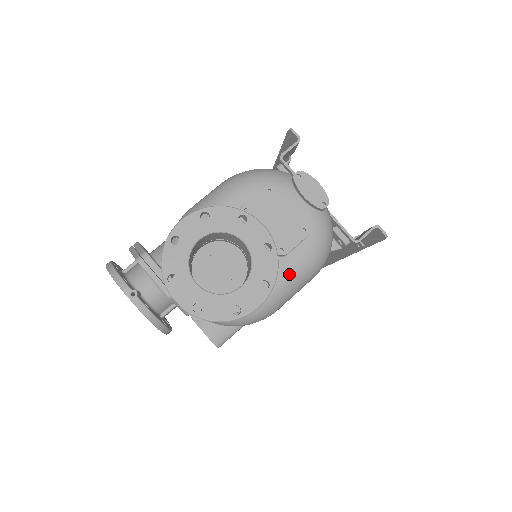
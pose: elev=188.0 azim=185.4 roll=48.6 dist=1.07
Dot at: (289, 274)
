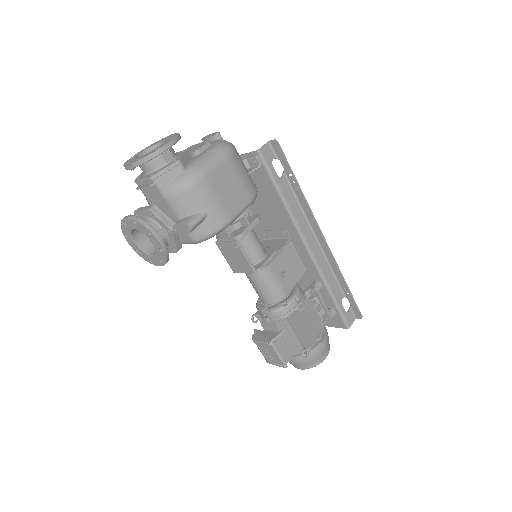
Dot at: (203, 155)
